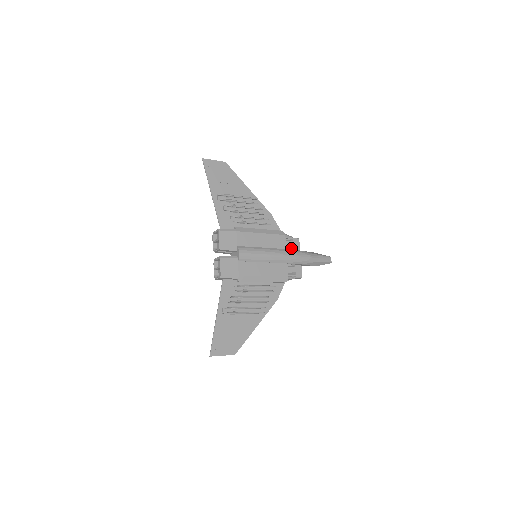
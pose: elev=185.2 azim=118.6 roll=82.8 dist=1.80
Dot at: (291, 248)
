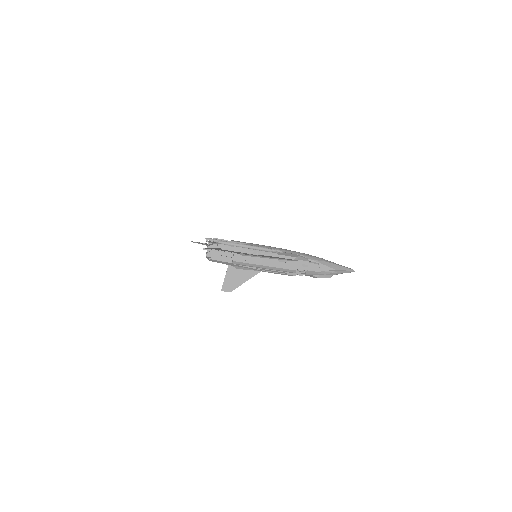
Dot at: occluded
